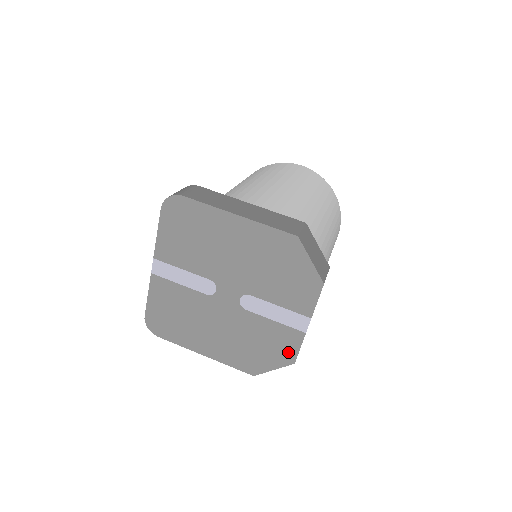
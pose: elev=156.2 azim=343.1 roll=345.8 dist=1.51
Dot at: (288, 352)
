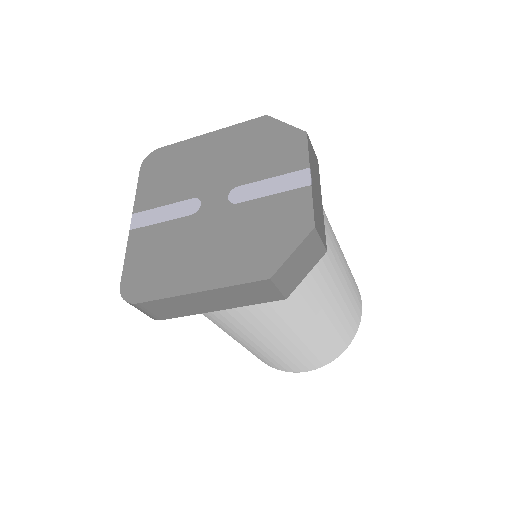
Dot at: (301, 219)
